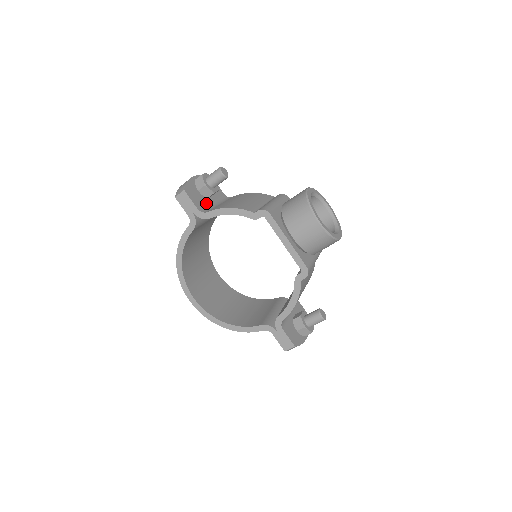
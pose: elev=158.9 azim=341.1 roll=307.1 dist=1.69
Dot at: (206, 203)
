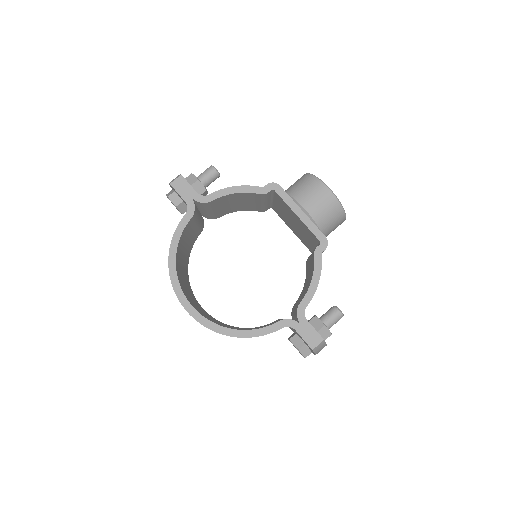
Dot at: occluded
